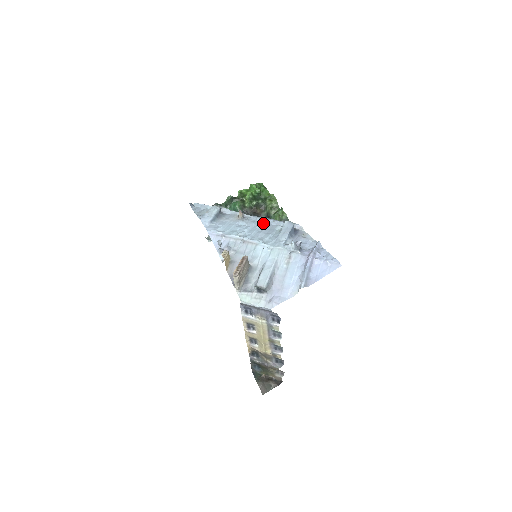
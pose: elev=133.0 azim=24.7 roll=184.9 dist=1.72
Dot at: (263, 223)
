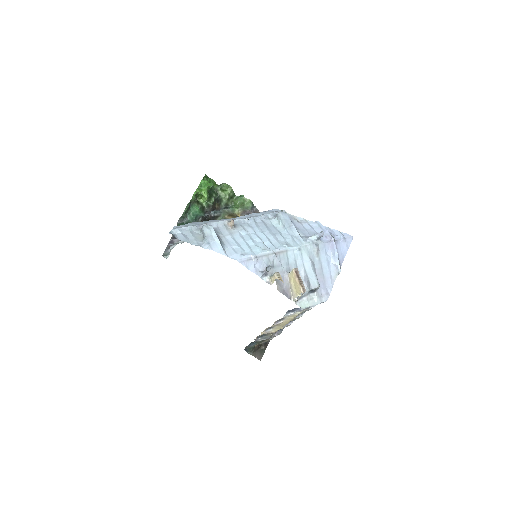
Dot at: (256, 223)
